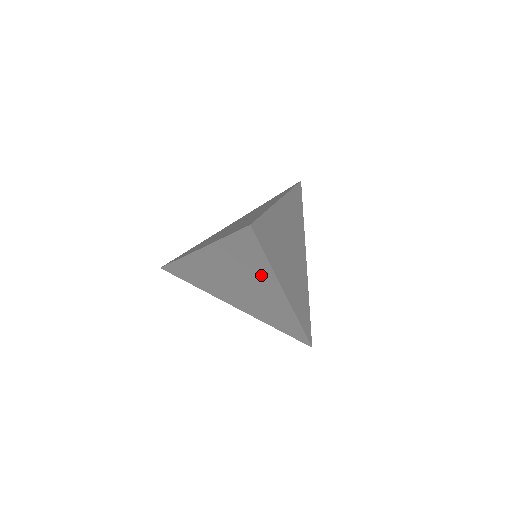
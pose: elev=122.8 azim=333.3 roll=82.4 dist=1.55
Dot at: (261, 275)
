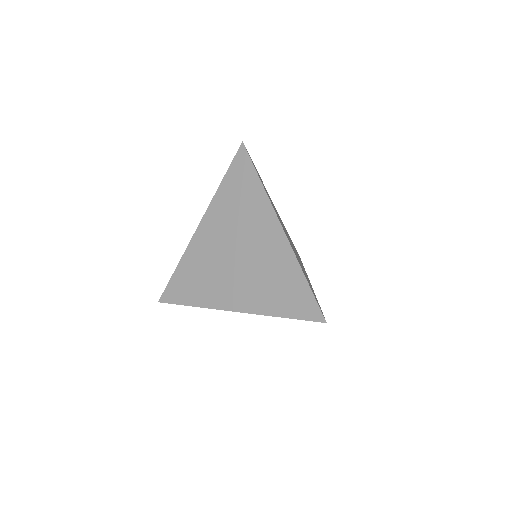
Dot at: occluded
